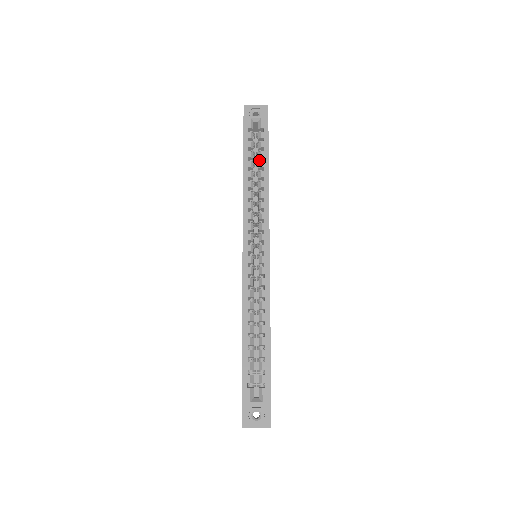
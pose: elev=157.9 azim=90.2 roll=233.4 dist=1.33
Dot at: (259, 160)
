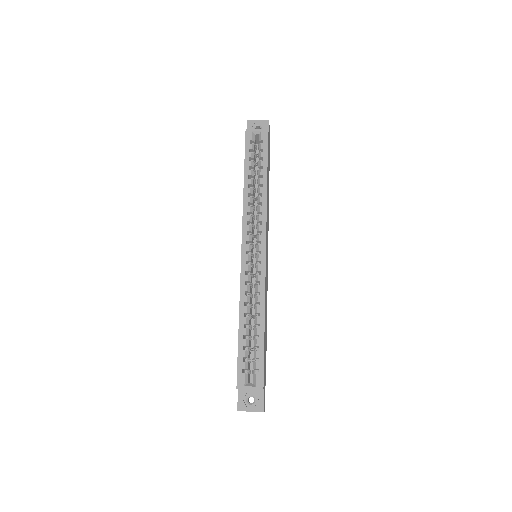
Dot at: (259, 169)
